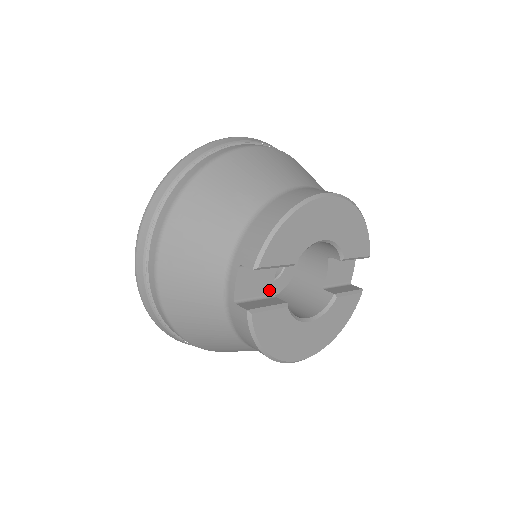
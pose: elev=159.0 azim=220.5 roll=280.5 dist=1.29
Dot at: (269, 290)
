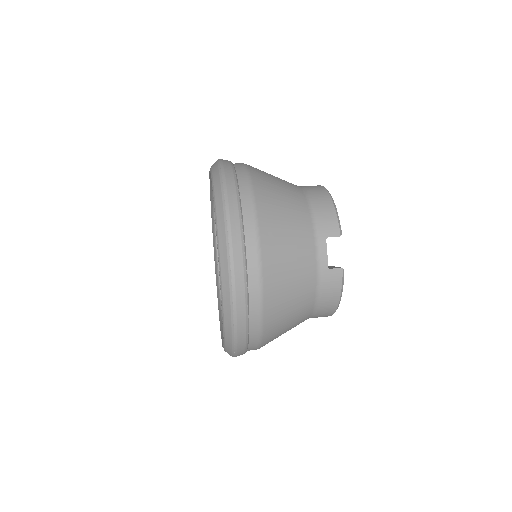
Dot at: occluded
